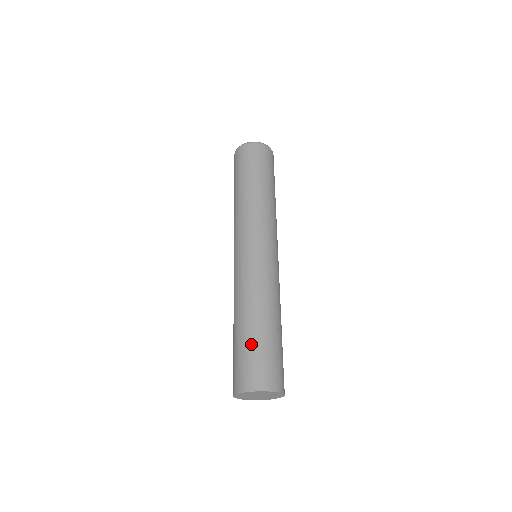
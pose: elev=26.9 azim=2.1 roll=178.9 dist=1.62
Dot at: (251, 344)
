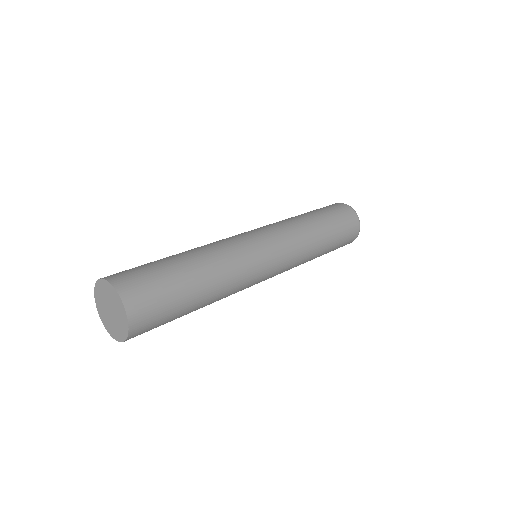
Dot at: (164, 266)
